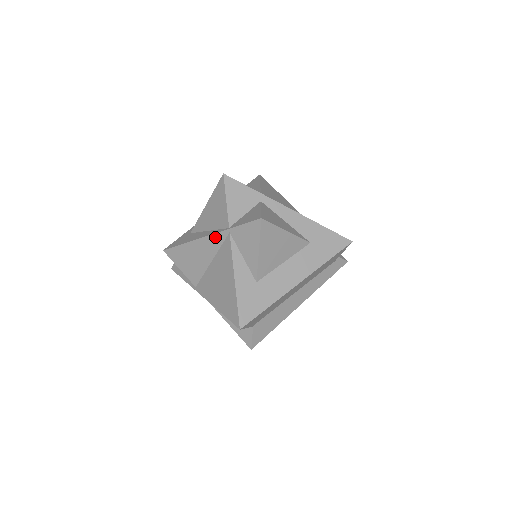
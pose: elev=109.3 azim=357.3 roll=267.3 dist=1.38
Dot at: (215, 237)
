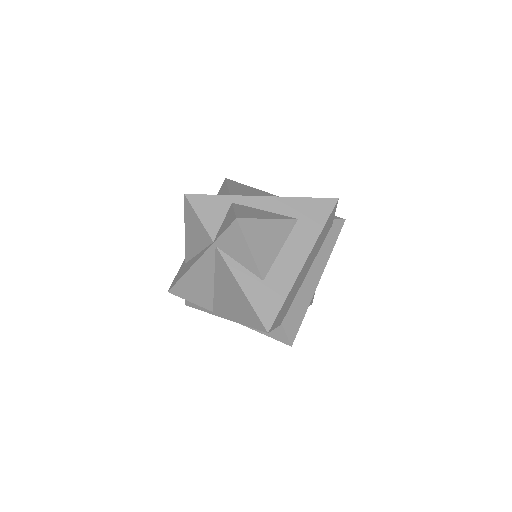
Dot at: (205, 257)
